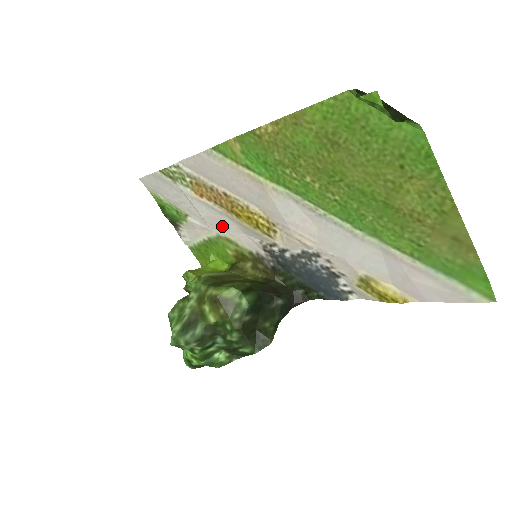
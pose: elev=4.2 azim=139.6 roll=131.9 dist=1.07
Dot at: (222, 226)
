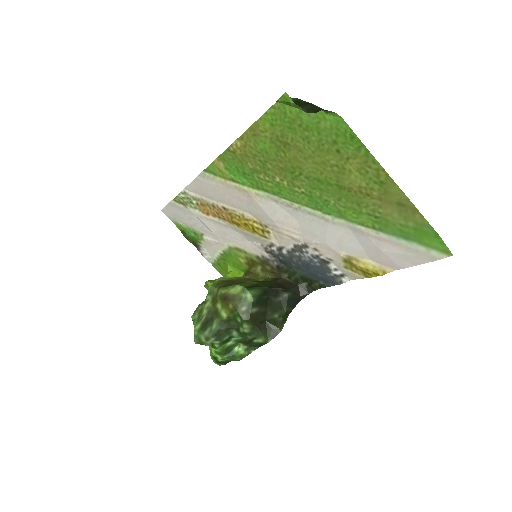
Dot at: (230, 238)
